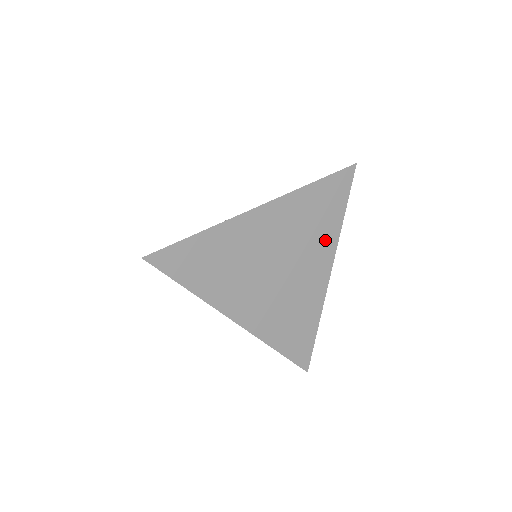
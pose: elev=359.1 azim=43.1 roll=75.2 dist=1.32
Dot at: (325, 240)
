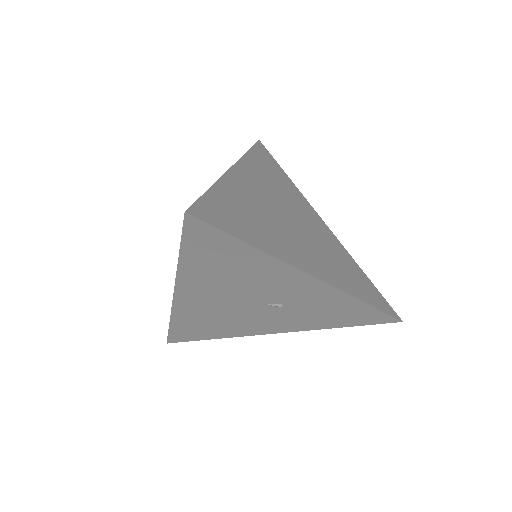
Dot at: (296, 196)
